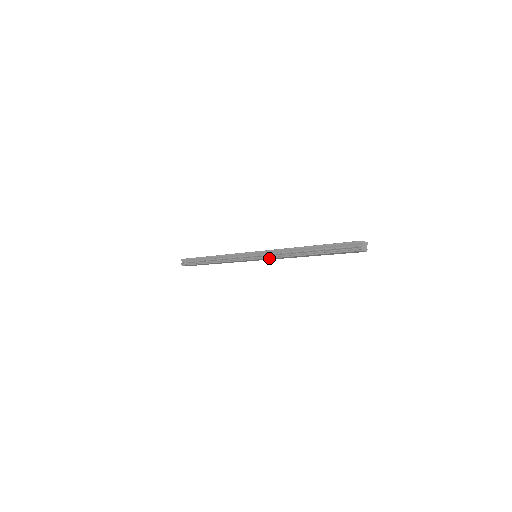
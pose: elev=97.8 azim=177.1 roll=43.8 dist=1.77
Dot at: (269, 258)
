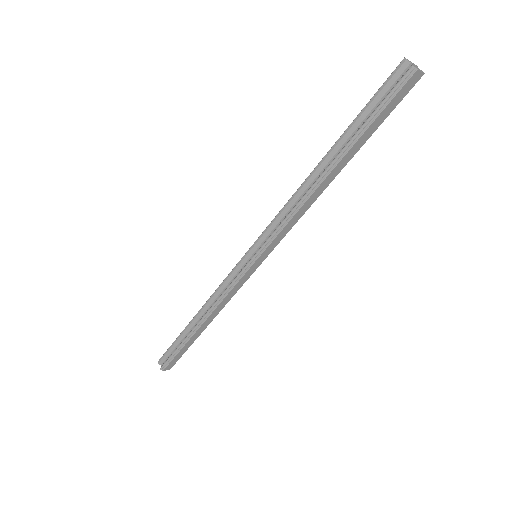
Dot at: (276, 235)
